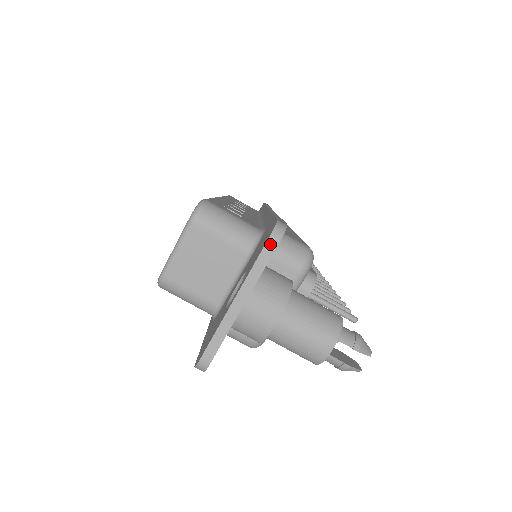
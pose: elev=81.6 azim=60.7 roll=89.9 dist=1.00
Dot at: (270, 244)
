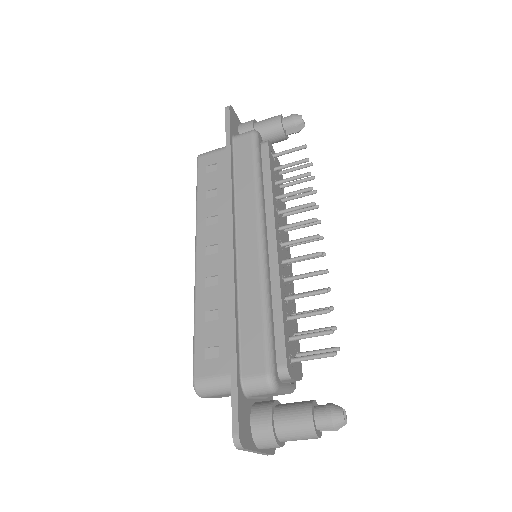
Dot at: (241, 449)
